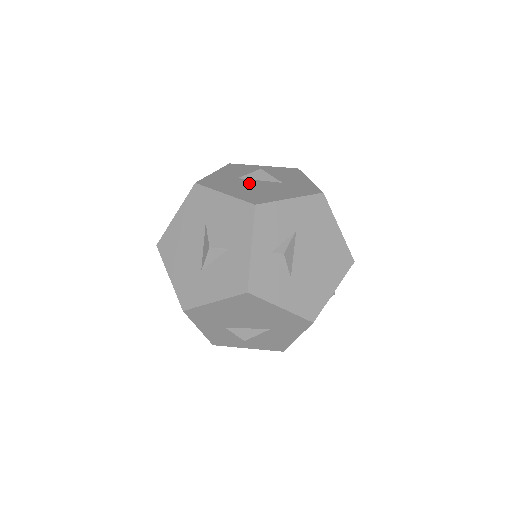
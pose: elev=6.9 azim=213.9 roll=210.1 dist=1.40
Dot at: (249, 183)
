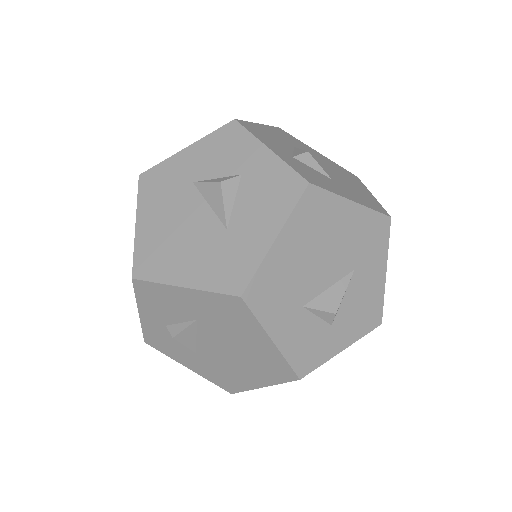
Dot at: (187, 208)
